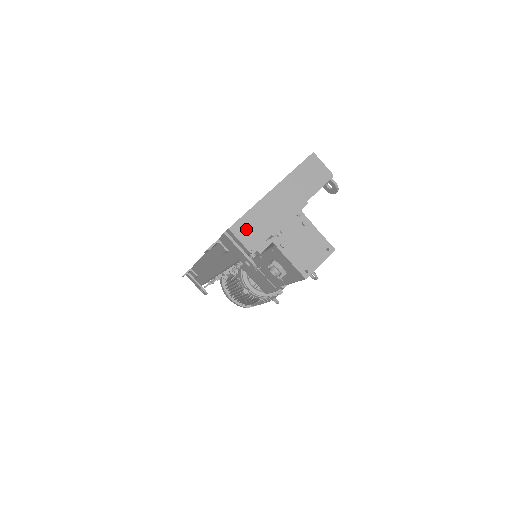
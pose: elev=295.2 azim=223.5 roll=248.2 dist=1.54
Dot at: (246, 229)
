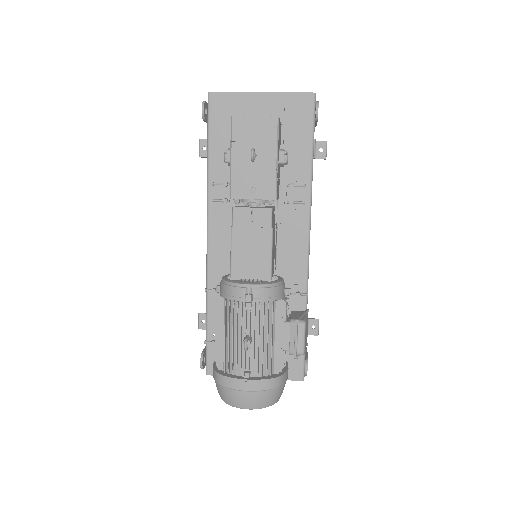
Dot at: occluded
